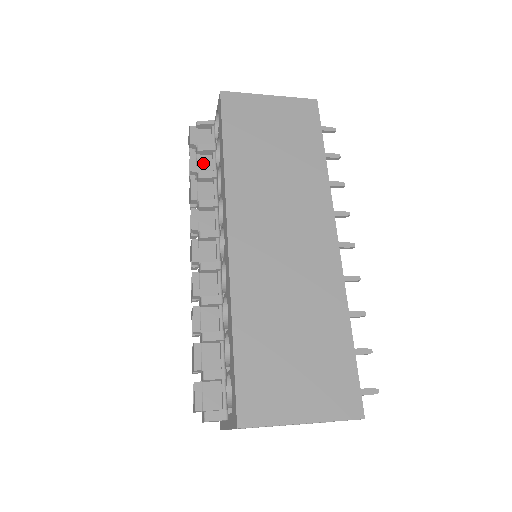
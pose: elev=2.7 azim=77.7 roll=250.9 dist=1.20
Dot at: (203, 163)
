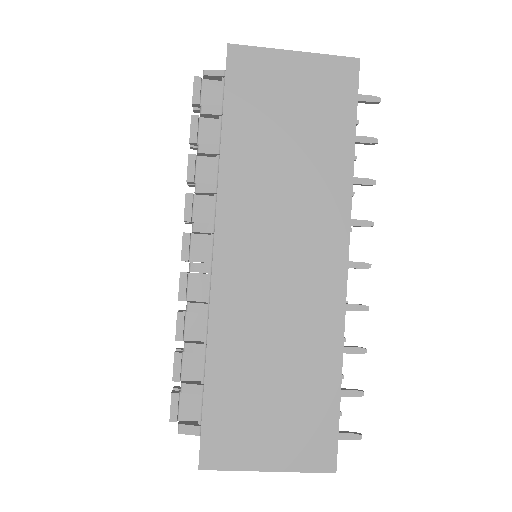
Dot at: (207, 130)
